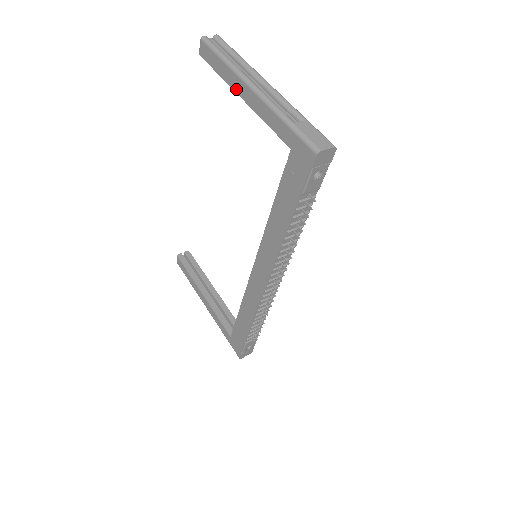
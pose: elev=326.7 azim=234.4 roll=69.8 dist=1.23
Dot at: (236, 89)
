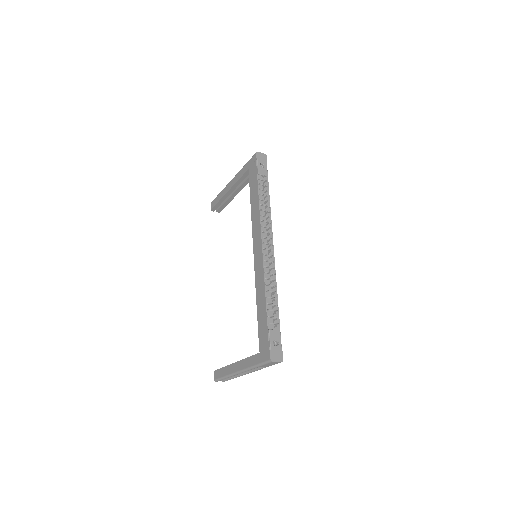
Dot at: (226, 192)
